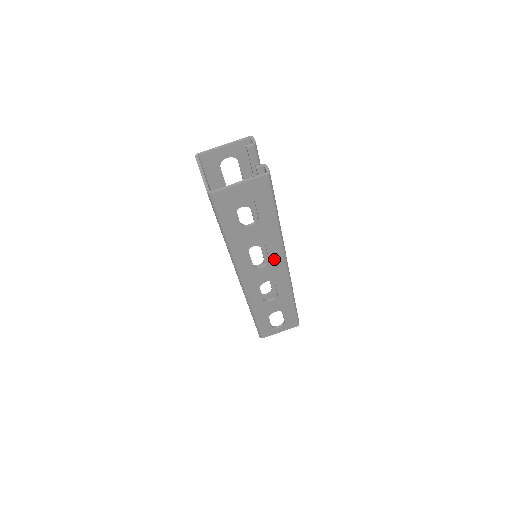
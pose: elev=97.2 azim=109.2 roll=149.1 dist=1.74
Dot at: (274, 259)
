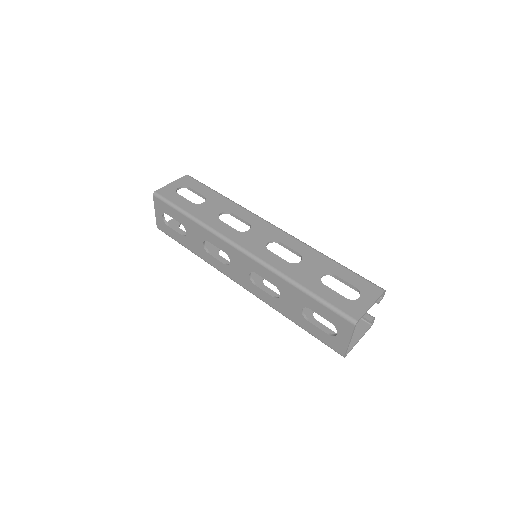
Dot at: (252, 222)
